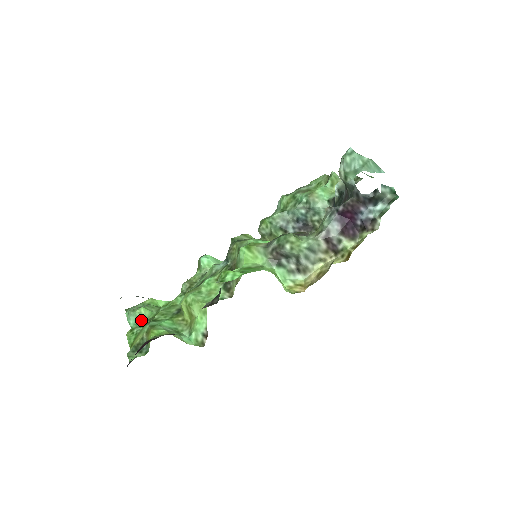
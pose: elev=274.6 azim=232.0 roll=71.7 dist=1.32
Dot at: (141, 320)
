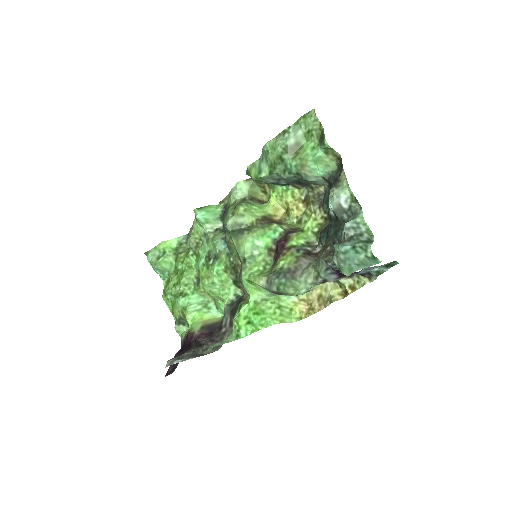
Dot at: (166, 272)
